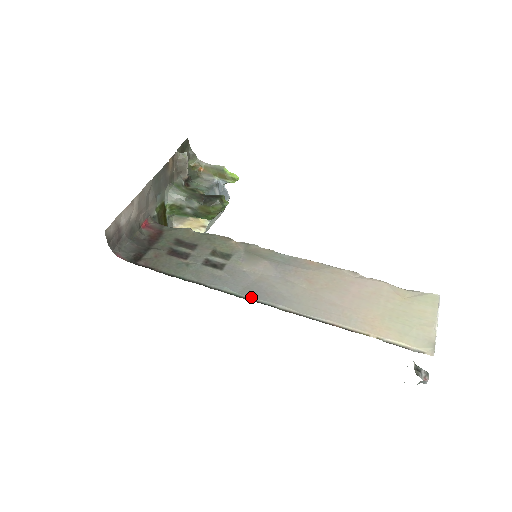
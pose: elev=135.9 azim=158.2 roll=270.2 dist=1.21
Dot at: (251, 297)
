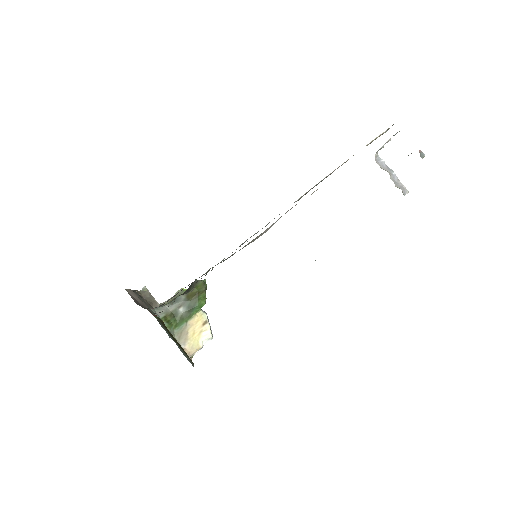
Dot at: occluded
